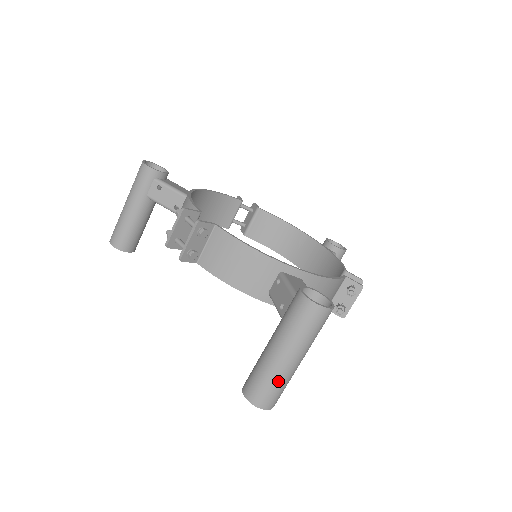
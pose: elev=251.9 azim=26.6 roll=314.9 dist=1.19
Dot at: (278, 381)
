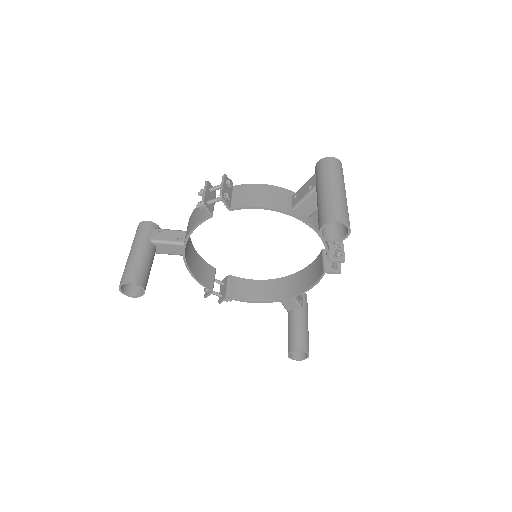
Dot at: (342, 202)
